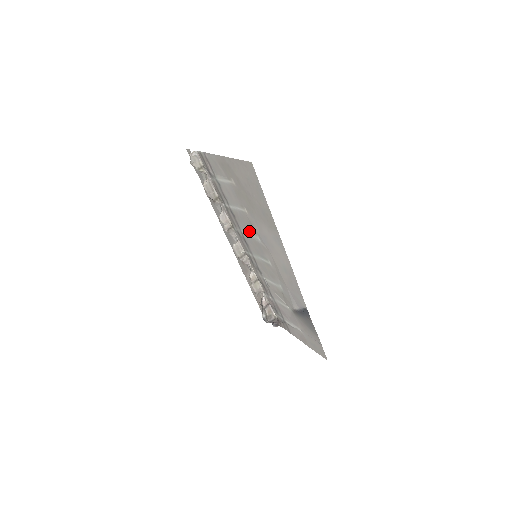
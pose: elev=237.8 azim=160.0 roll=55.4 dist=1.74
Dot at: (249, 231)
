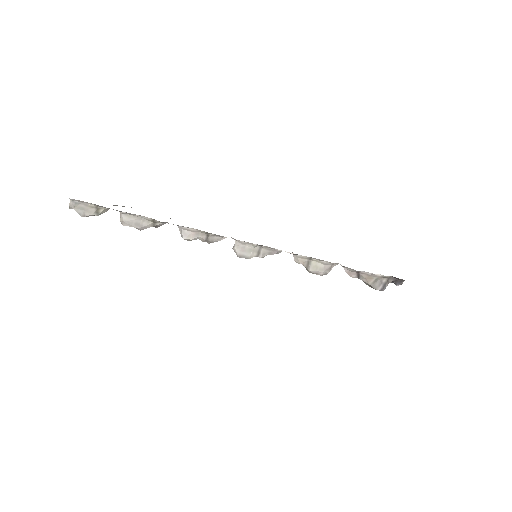
Dot at: occluded
